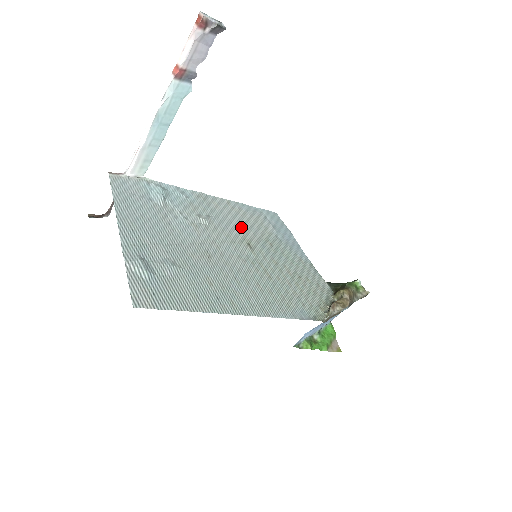
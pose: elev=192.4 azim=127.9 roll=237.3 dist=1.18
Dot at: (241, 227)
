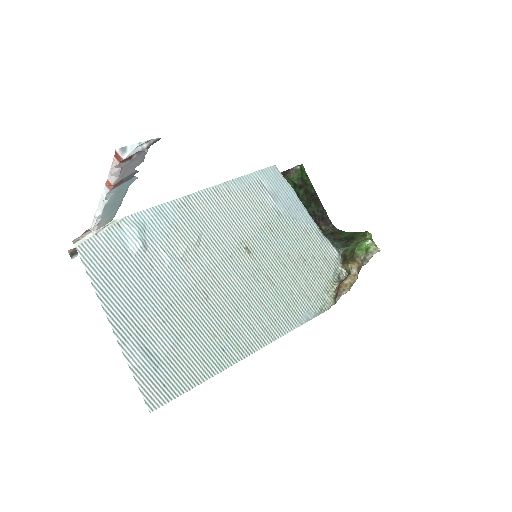
Dot at: (235, 225)
